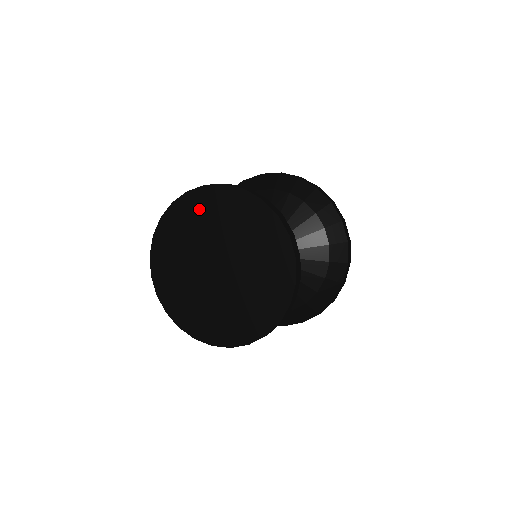
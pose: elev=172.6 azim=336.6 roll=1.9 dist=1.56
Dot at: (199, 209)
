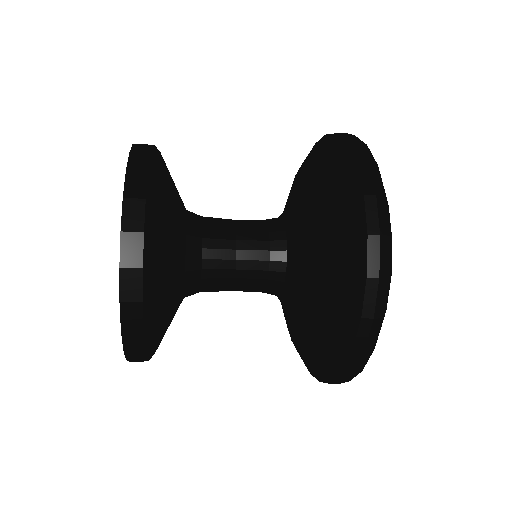
Dot at: occluded
